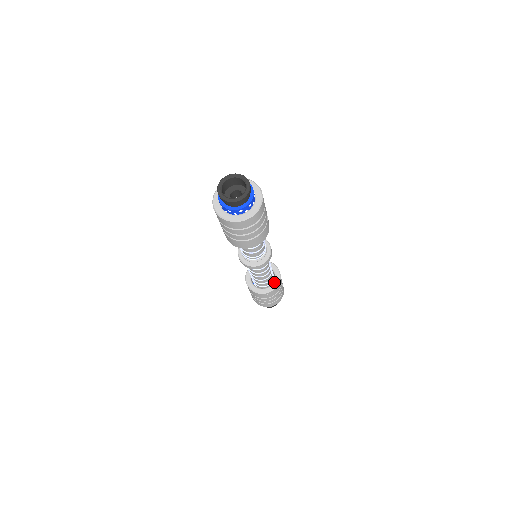
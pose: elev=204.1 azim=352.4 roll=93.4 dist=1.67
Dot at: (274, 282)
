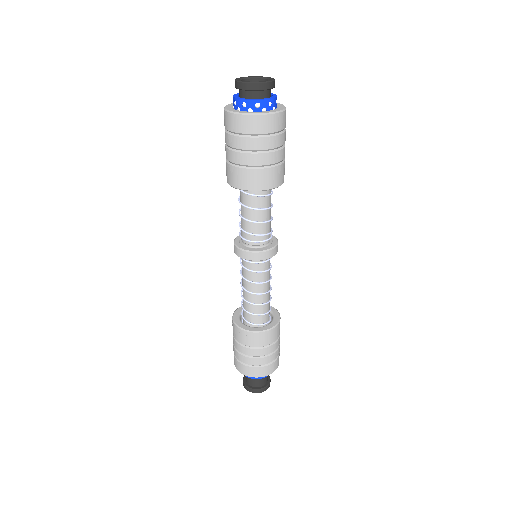
Dot at: (274, 316)
